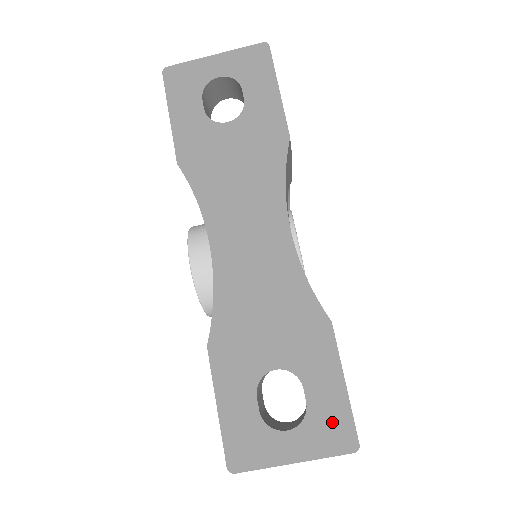
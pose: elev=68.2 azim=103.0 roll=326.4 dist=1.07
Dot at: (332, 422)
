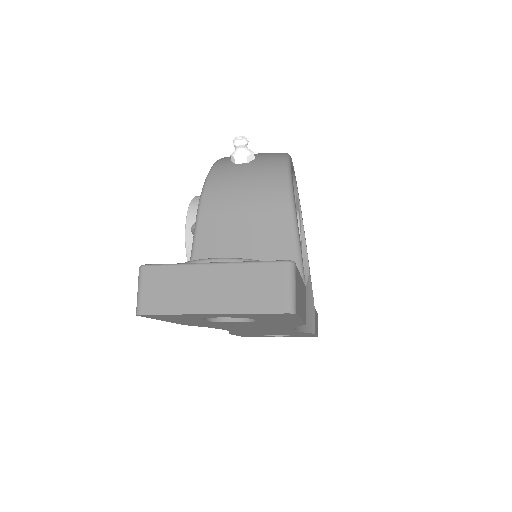
Dot at: occluded
